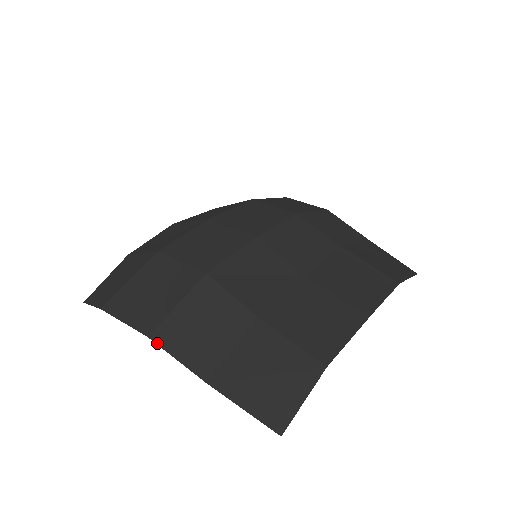
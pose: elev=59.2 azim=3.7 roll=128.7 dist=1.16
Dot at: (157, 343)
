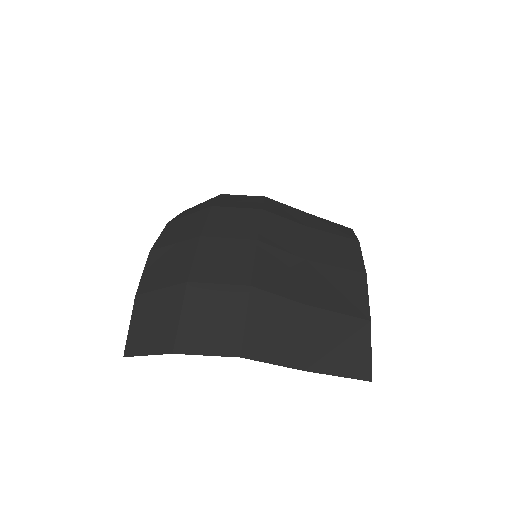
Dot at: (251, 359)
